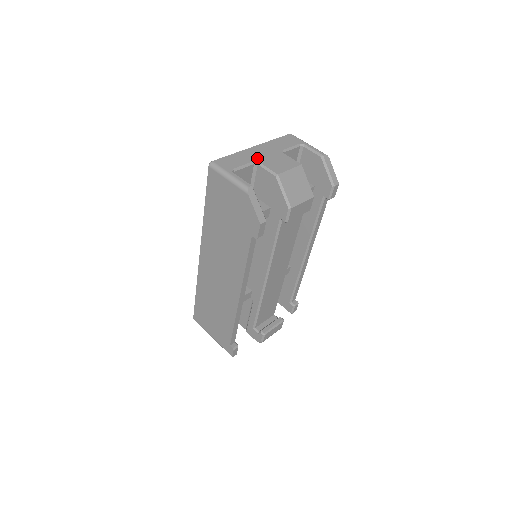
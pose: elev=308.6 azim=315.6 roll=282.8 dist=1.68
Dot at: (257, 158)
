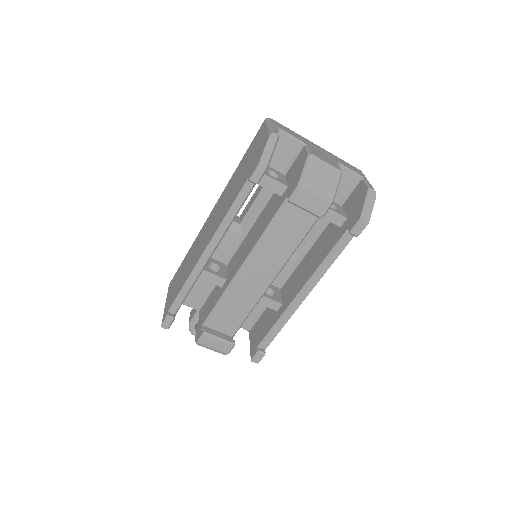
Dot at: (309, 144)
